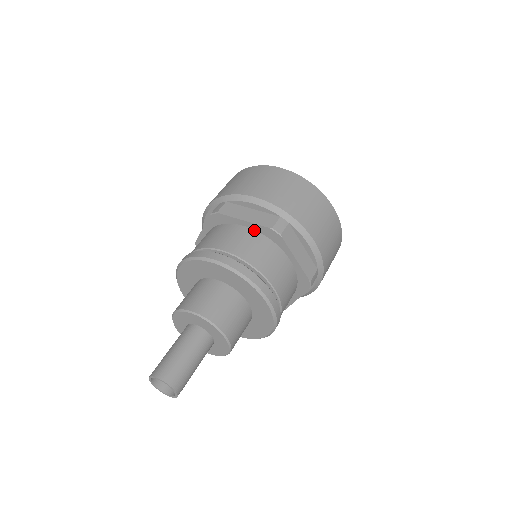
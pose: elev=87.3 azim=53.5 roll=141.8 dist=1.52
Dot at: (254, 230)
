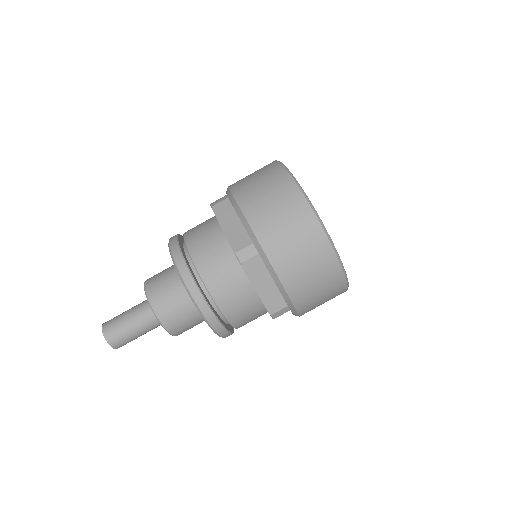
Dot at: occluded
